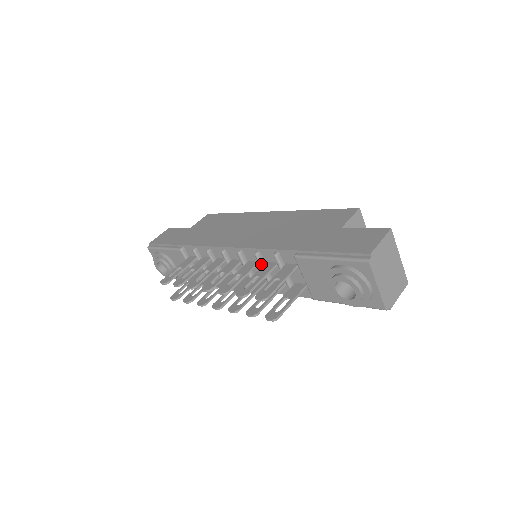
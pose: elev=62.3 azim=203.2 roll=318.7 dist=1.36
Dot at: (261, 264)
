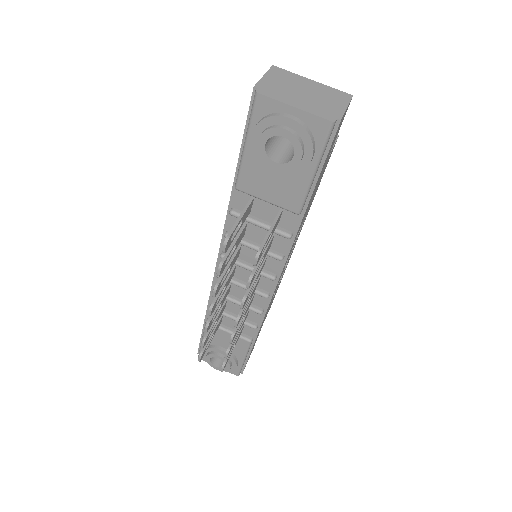
Dot at: occluded
